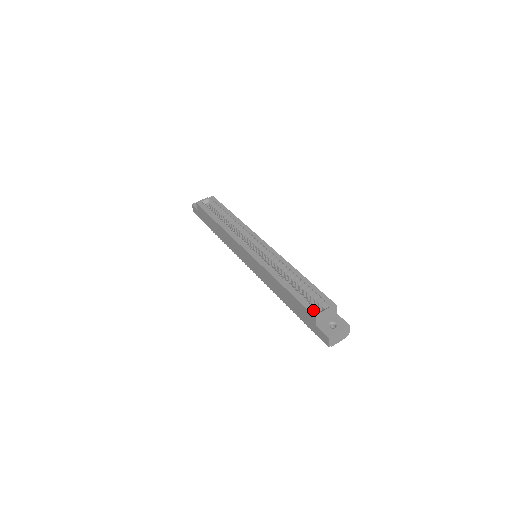
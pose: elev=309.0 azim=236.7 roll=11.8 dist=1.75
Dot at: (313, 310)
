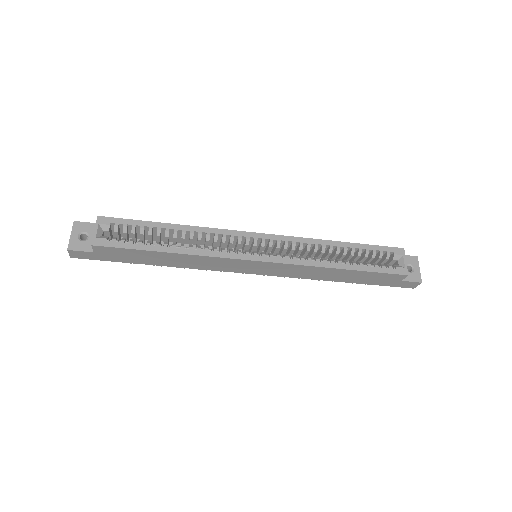
Dot at: (399, 270)
